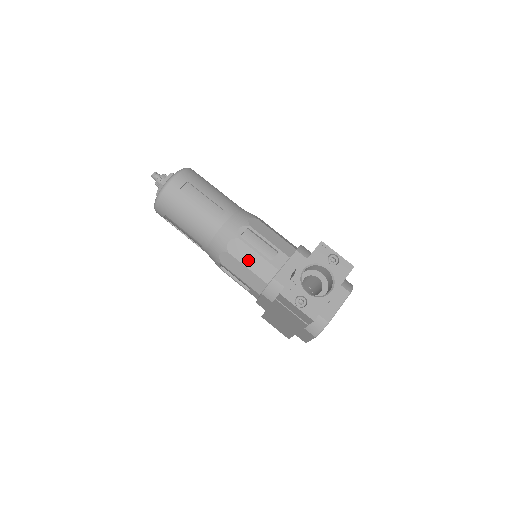
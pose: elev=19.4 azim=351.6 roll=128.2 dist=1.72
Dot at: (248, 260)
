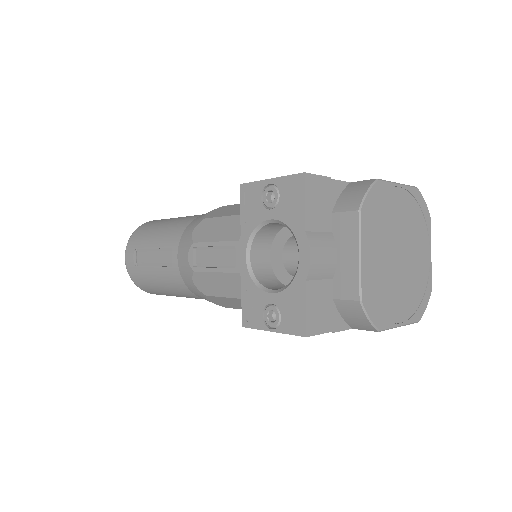
Dot at: (222, 288)
